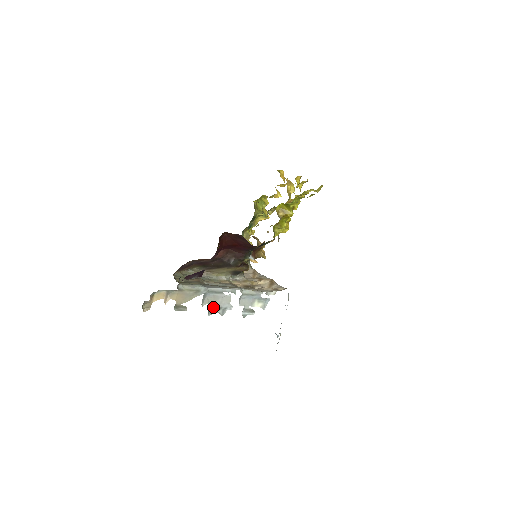
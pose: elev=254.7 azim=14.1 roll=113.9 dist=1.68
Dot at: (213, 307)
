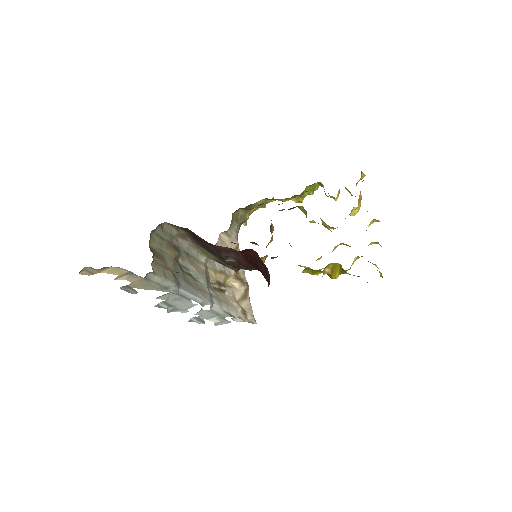
Dot at: (167, 302)
